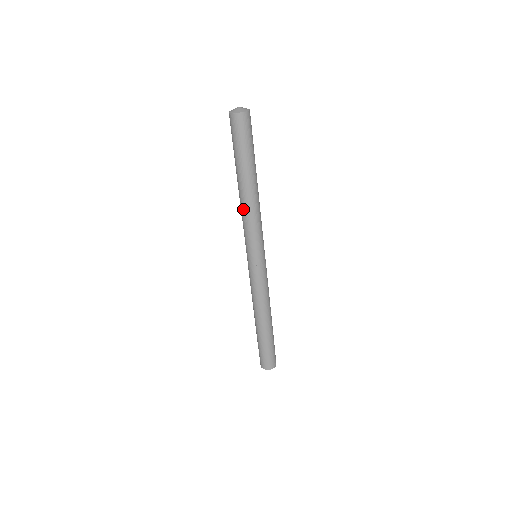
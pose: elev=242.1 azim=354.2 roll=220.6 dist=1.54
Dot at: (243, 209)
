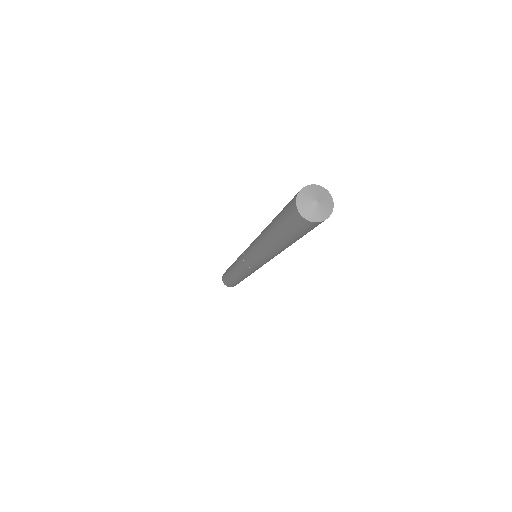
Dot at: (262, 251)
